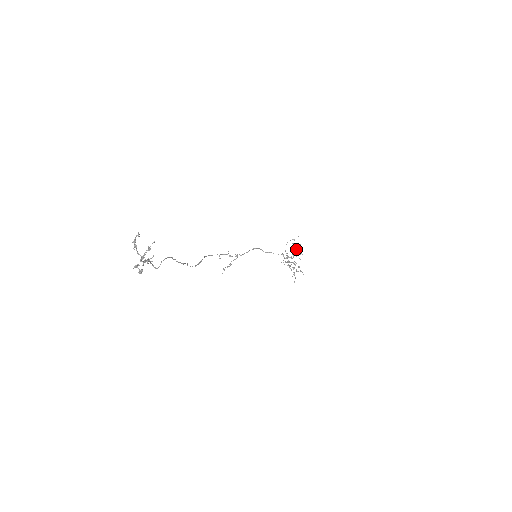
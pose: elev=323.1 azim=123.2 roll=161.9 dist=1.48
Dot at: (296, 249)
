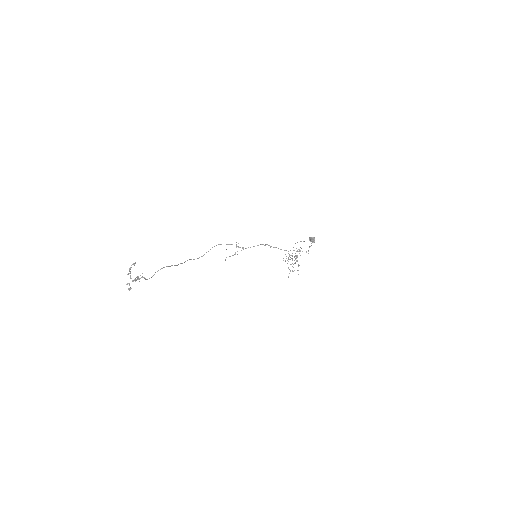
Dot at: (311, 241)
